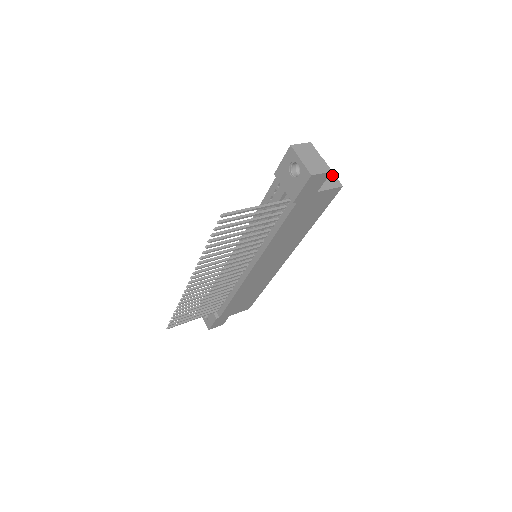
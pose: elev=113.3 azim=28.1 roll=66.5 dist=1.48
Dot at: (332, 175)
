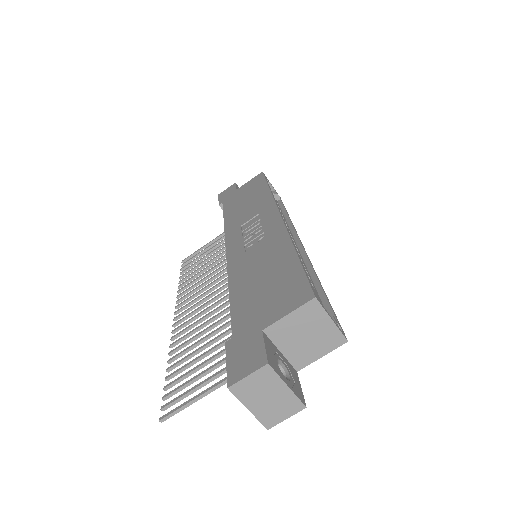
Dot at: (329, 327)
